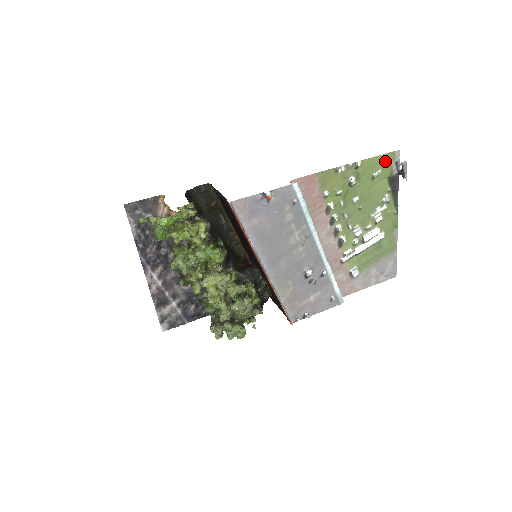
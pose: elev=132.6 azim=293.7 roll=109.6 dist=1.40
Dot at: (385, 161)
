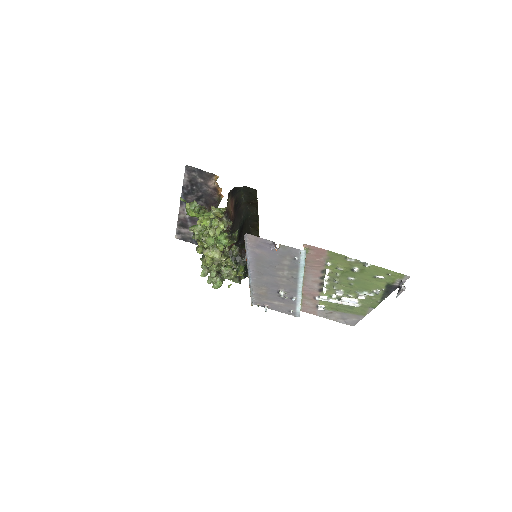
Dot at: (392, 275)
